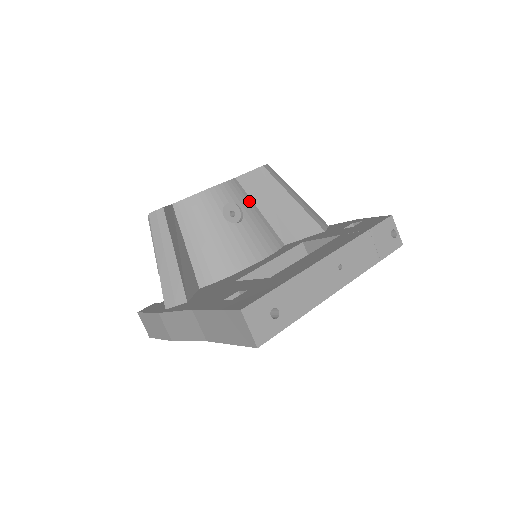
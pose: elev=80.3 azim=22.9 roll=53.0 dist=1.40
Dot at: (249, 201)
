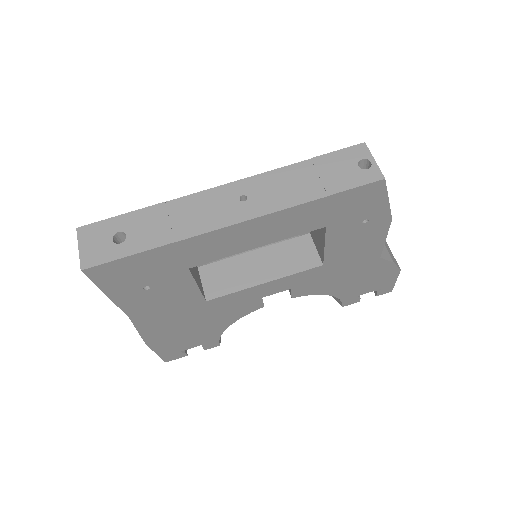
Dot at: occluded
